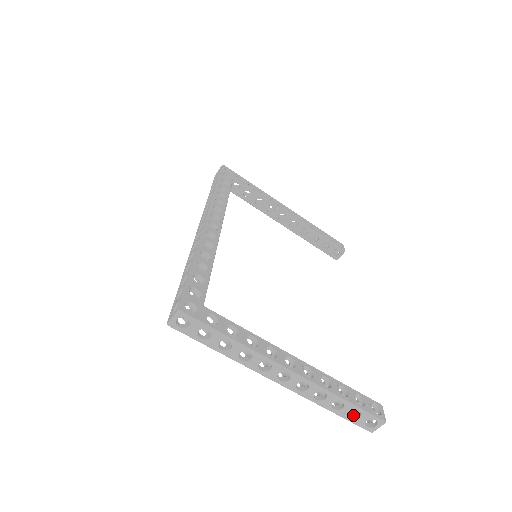
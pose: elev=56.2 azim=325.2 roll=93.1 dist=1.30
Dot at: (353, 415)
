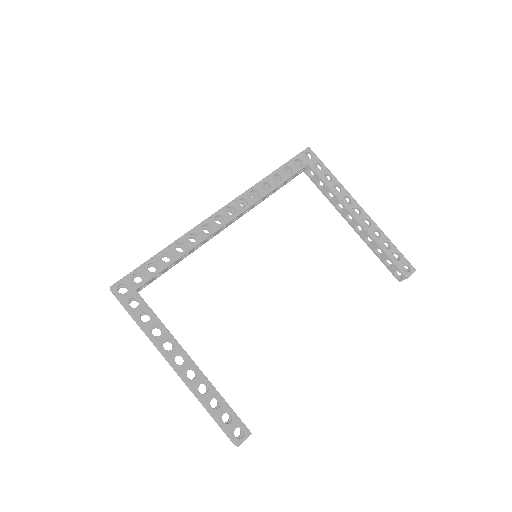
Dot at: occluded
